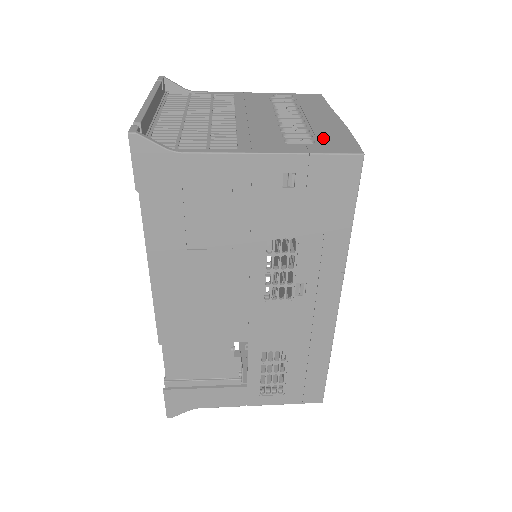
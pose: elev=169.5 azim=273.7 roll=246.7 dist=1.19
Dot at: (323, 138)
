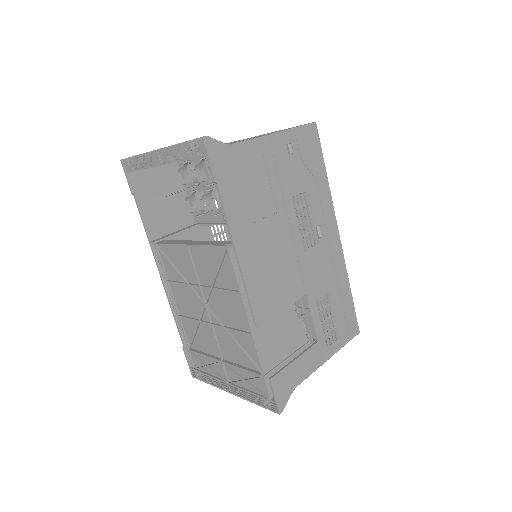
Dot at: occluded
